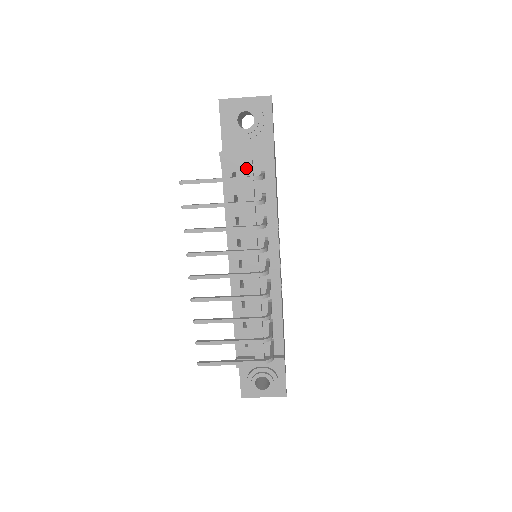
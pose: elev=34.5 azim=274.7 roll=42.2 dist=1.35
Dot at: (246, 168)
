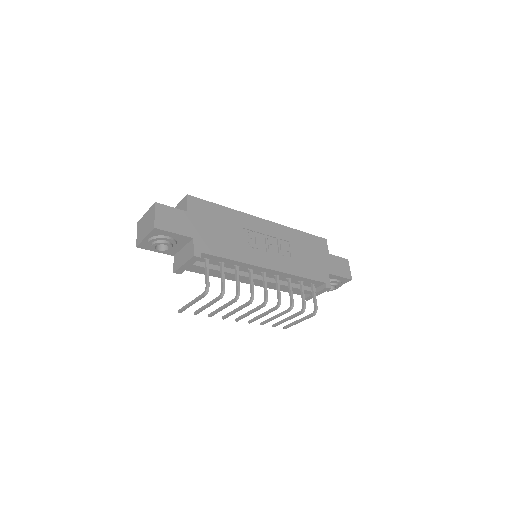
Dot at: (195, 268)
